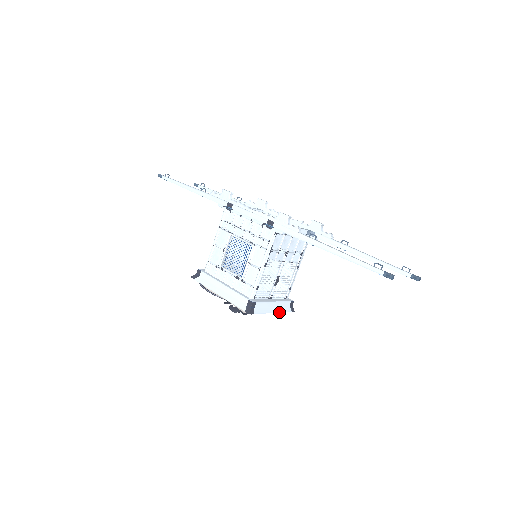
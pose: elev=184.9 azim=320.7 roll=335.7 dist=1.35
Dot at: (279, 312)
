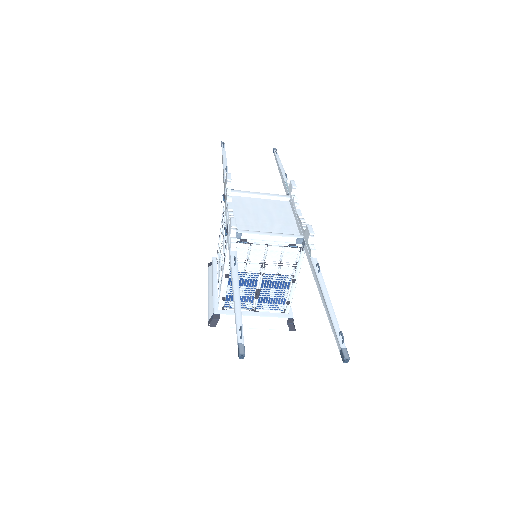
Dot at: (264, 328)
